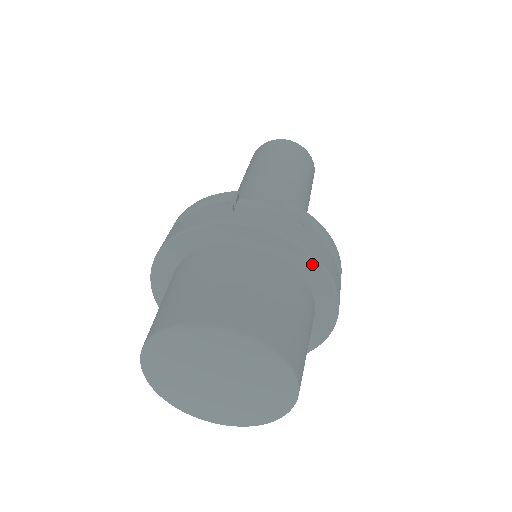
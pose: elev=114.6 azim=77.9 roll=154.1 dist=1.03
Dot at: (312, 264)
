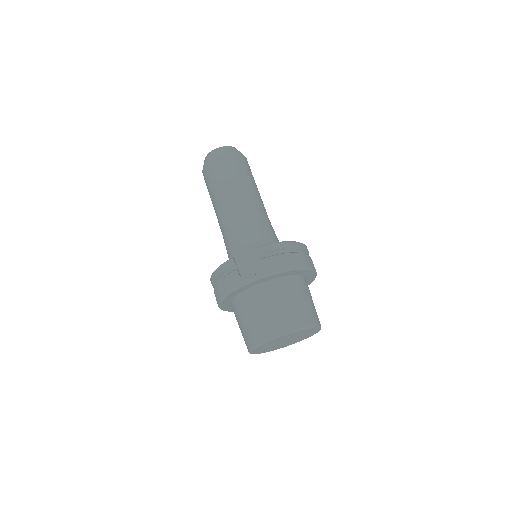
Dot at: (291, 272)
